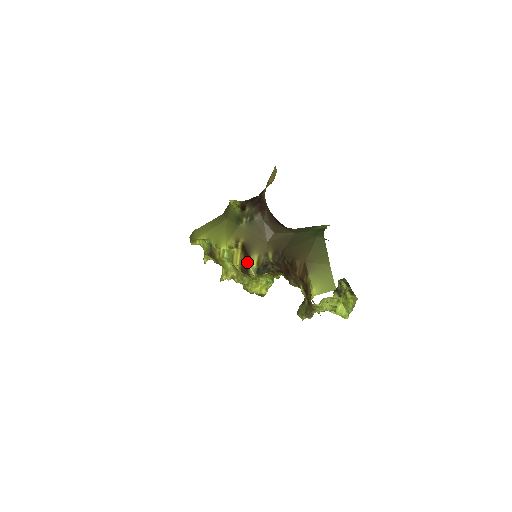
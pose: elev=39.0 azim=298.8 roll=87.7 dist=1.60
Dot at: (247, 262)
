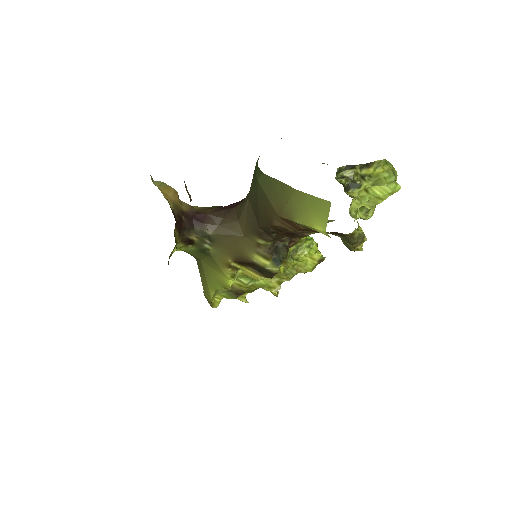
Dot at: (259, 268)
